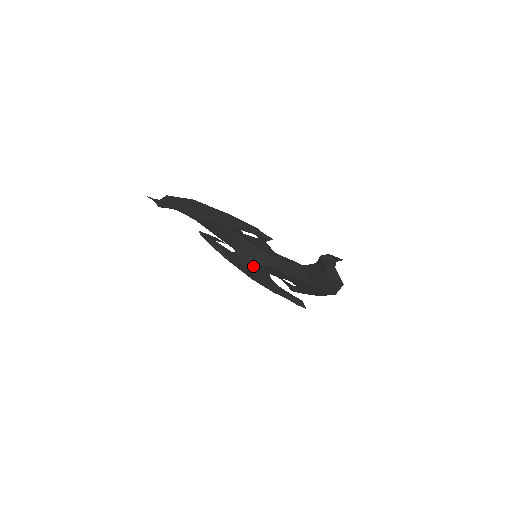
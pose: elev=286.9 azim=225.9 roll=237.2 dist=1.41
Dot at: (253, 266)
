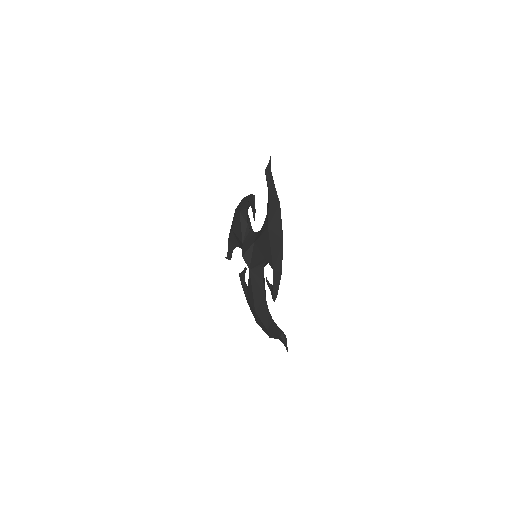
Dot at: (247, 250)
